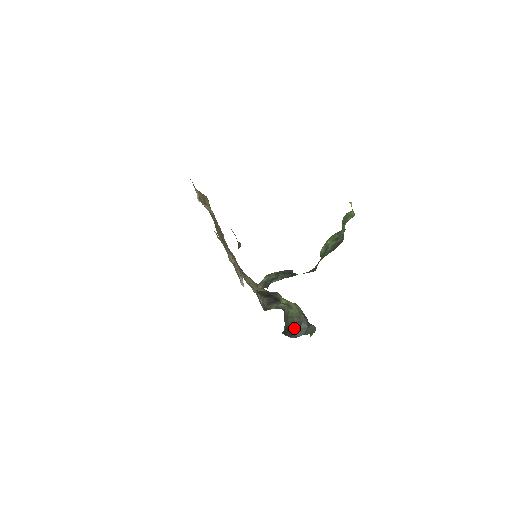
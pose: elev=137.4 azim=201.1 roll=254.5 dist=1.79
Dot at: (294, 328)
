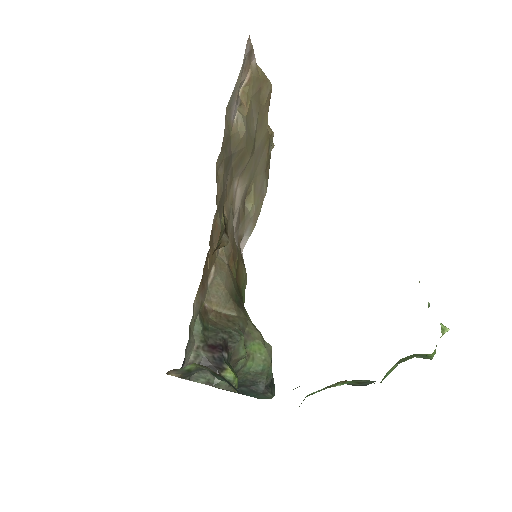
Dot at: (241, 384)
